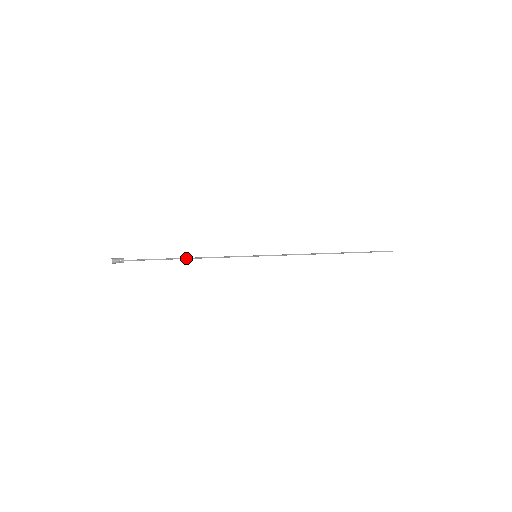
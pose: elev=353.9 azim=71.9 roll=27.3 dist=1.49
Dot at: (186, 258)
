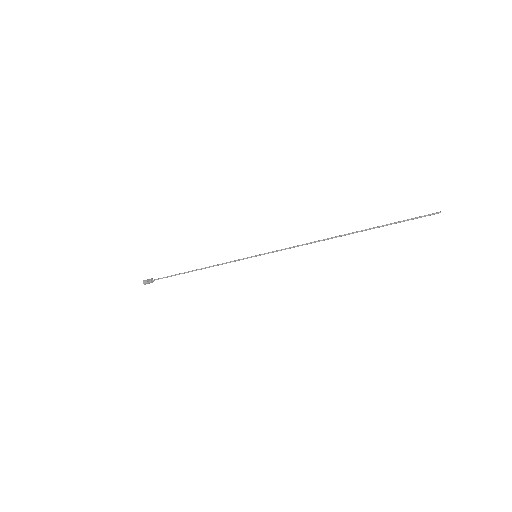
Dot at: (195, 270)
